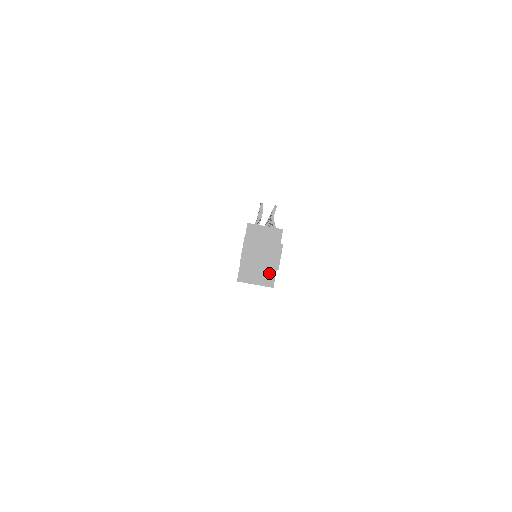
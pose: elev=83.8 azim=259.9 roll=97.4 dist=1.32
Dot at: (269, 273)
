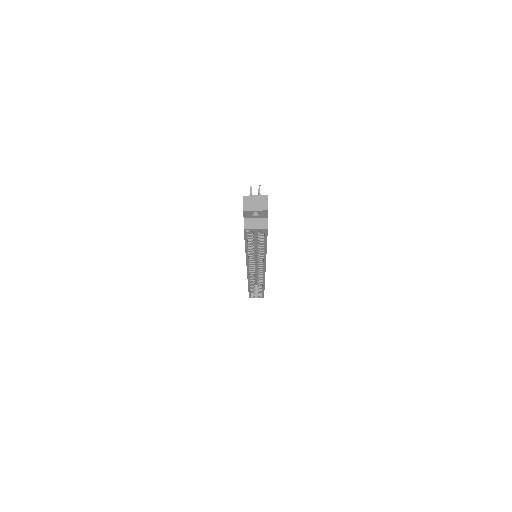
Dot at: (263, 220)
